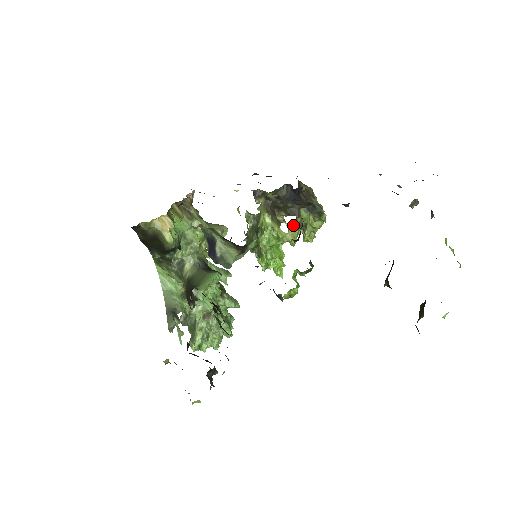
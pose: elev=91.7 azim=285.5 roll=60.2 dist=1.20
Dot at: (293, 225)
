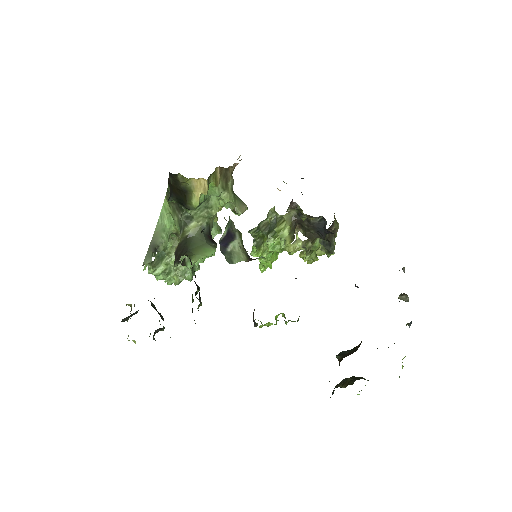
Dot at: (302, 242)
